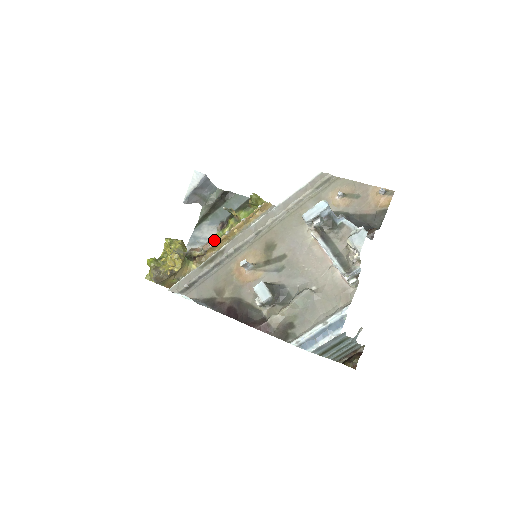
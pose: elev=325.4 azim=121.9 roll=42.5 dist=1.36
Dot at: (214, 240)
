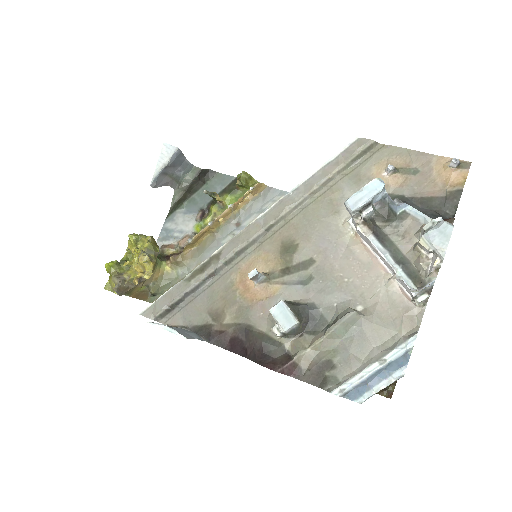
Dot at: (192, 233)
